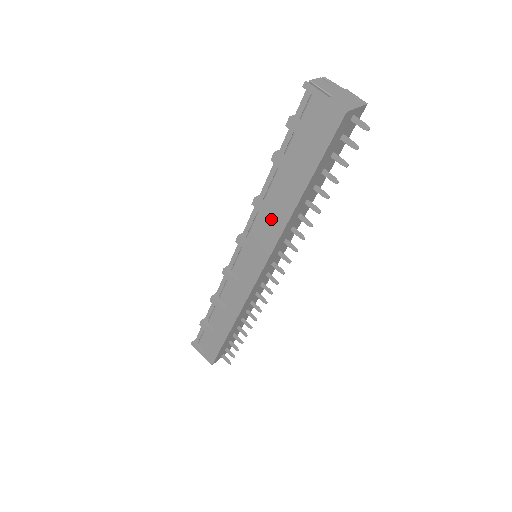
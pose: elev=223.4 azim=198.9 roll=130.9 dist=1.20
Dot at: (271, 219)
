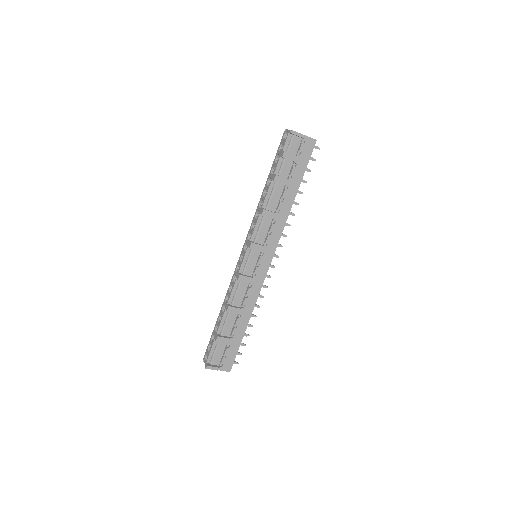
Dot at: (277, 218)
